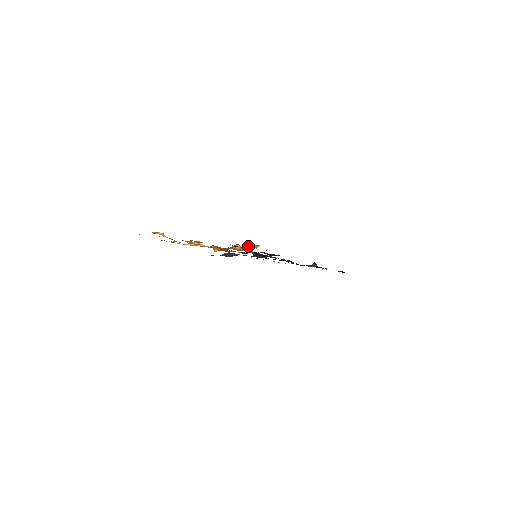
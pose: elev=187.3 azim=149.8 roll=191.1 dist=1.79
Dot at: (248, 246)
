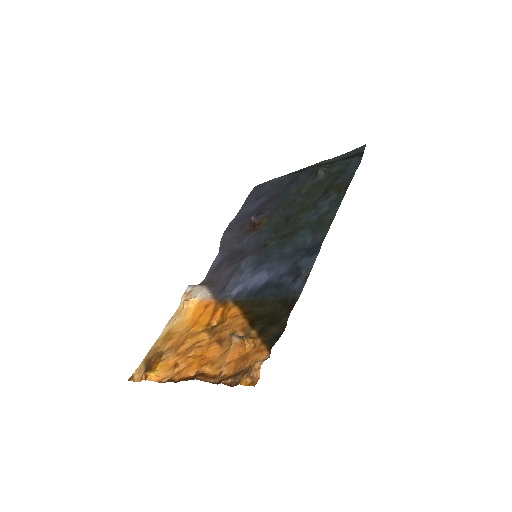
Dot at: (245, 340)
